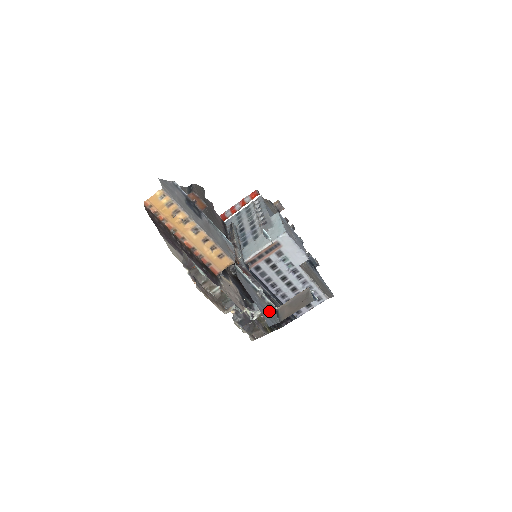
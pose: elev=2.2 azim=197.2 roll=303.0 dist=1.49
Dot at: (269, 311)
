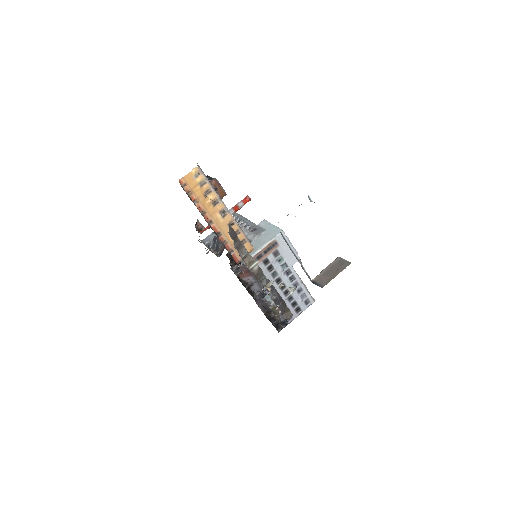
Dot at: occluded
